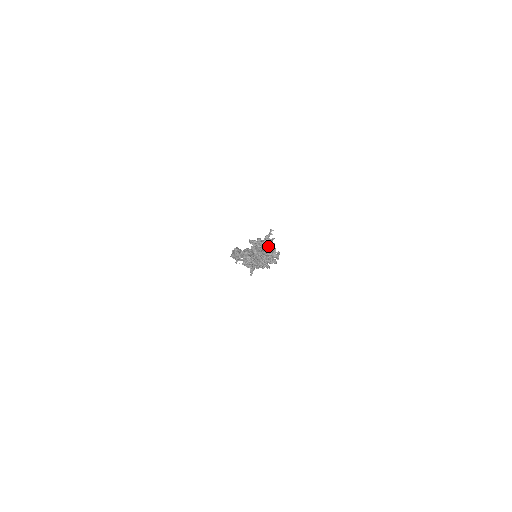
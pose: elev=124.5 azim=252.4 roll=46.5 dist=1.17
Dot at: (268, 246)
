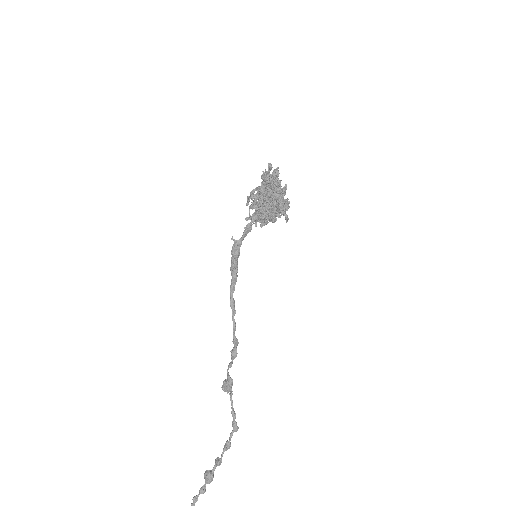
Dot at: occluded
